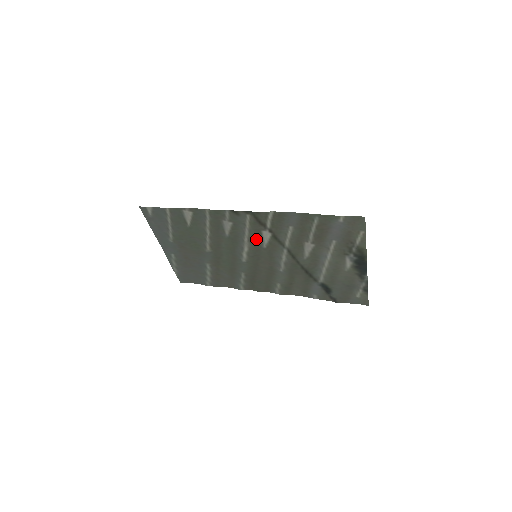
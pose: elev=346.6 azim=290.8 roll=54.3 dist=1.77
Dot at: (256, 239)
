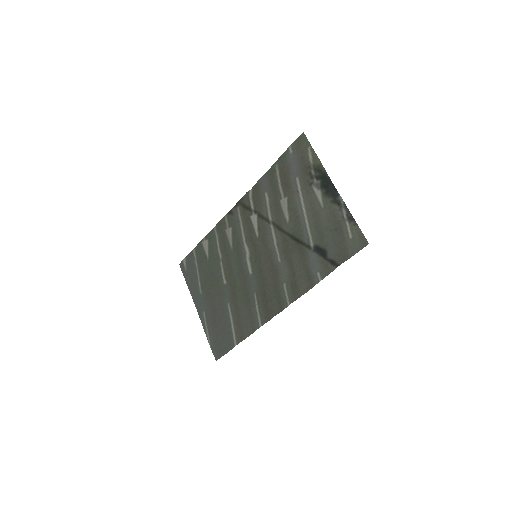
Dot at: (250, 232)
